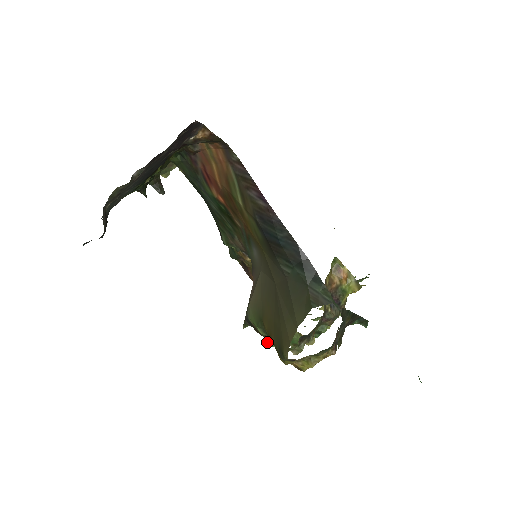
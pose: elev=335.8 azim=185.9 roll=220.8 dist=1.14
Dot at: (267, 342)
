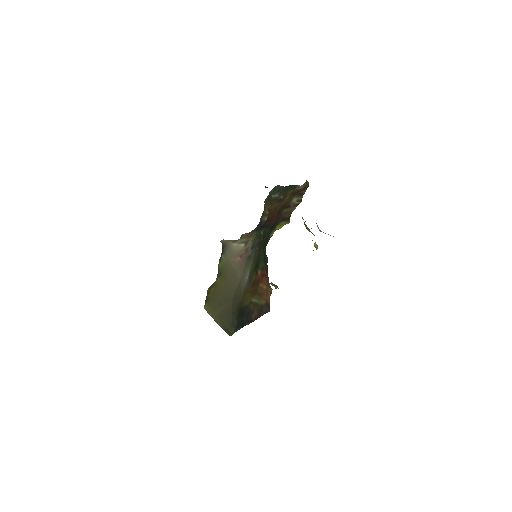
Dot at: (219, 261)
